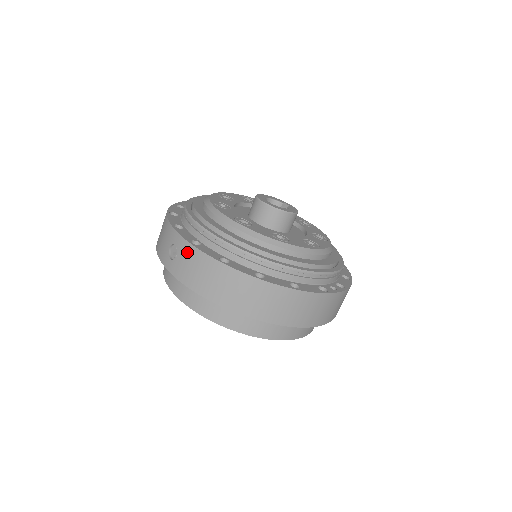
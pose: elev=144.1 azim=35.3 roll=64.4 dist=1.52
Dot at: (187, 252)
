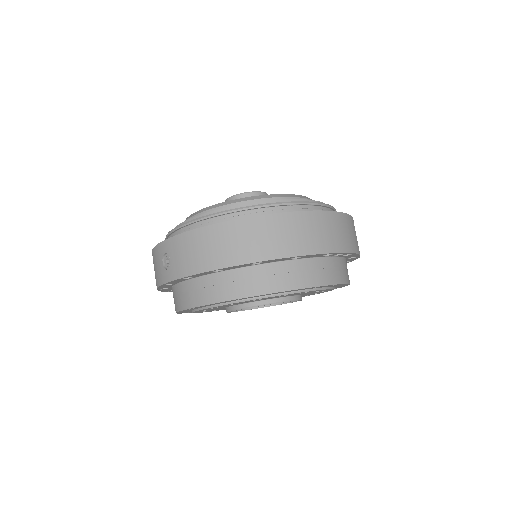
Dot at: (176, 246)
